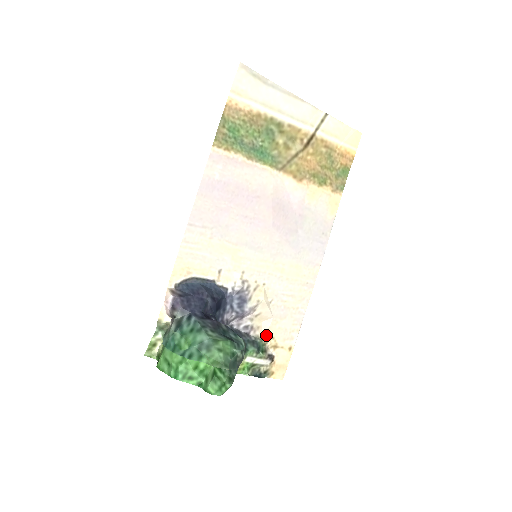
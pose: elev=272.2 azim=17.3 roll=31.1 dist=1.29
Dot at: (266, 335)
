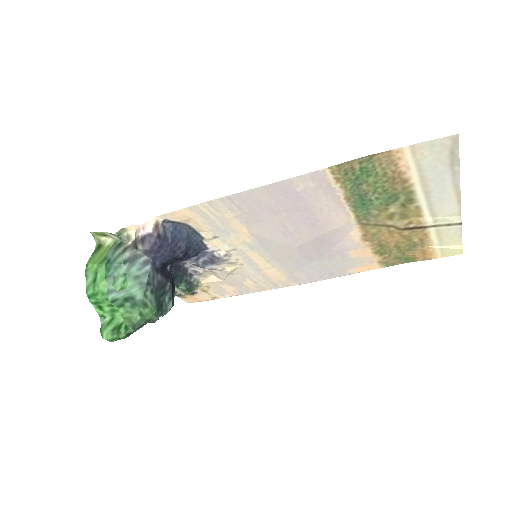
Dot at: (206, 283)
